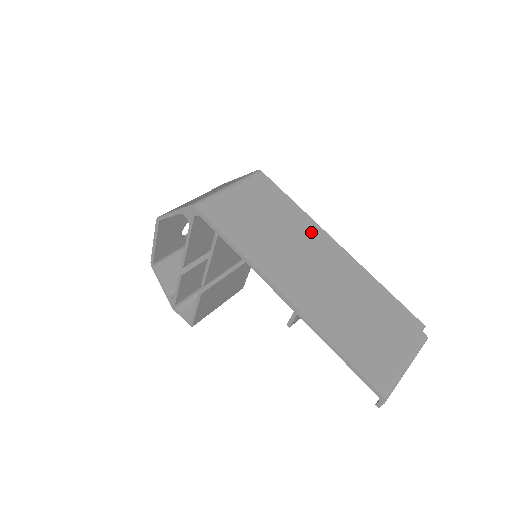
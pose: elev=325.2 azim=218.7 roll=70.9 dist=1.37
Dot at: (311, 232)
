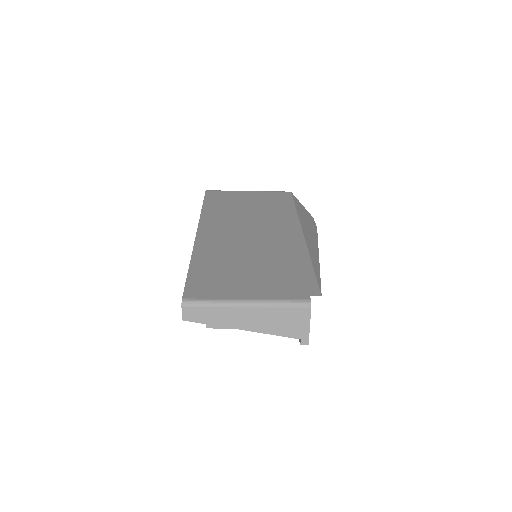
Dot at: (283, 219)
